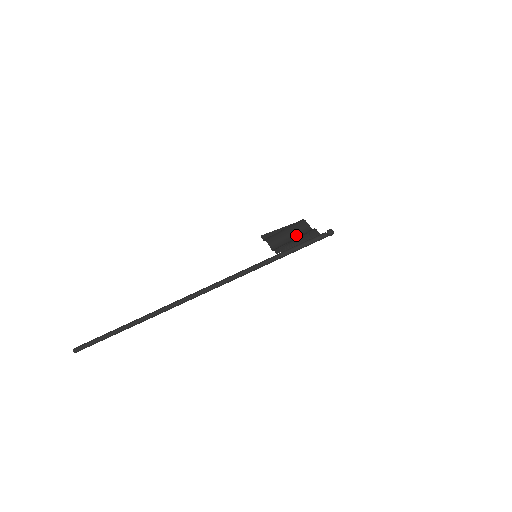
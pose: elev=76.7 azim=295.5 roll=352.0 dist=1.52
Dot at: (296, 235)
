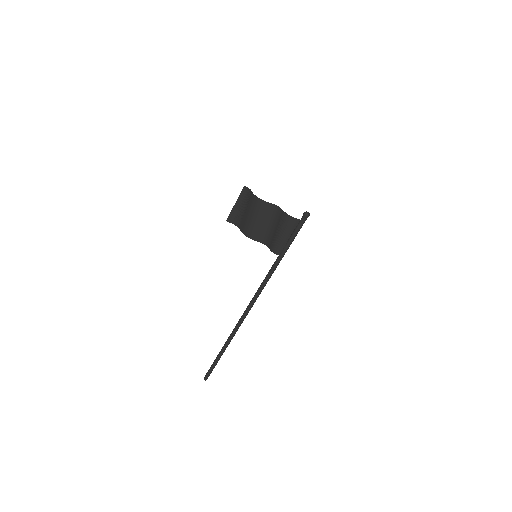
Dot at: (269, 219)
